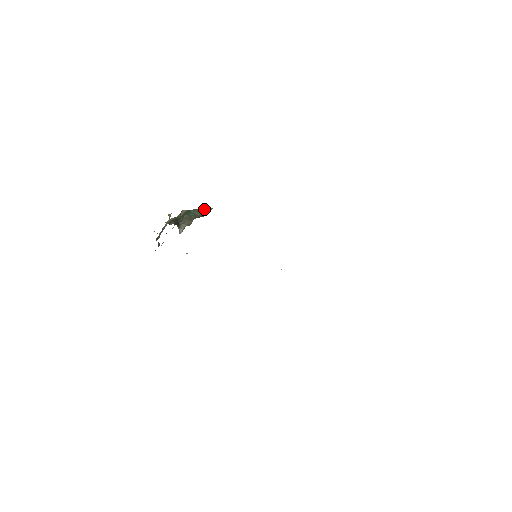
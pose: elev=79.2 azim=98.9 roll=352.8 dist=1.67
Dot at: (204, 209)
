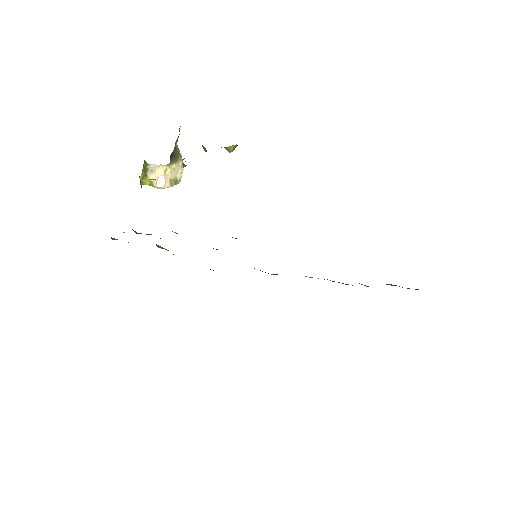
Dot at: occluded
